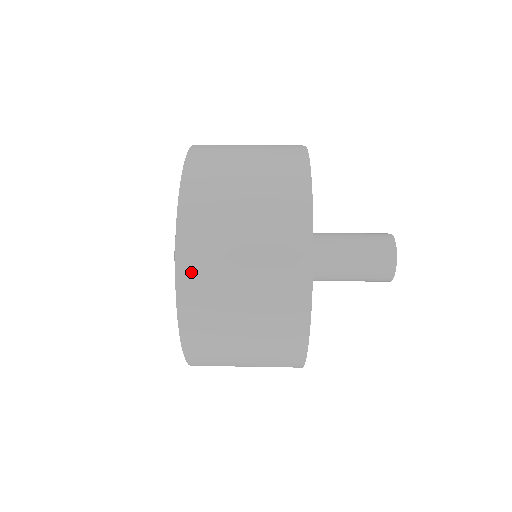
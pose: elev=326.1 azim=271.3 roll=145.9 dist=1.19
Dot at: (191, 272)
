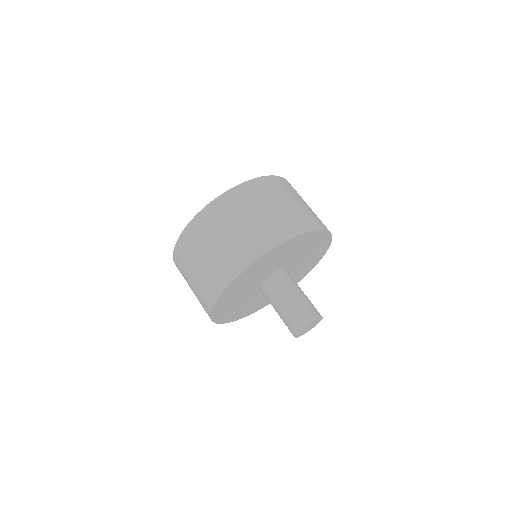
Dot at: (178, 255)
